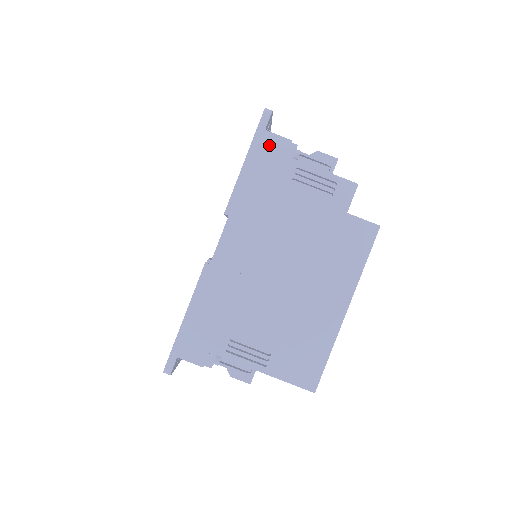
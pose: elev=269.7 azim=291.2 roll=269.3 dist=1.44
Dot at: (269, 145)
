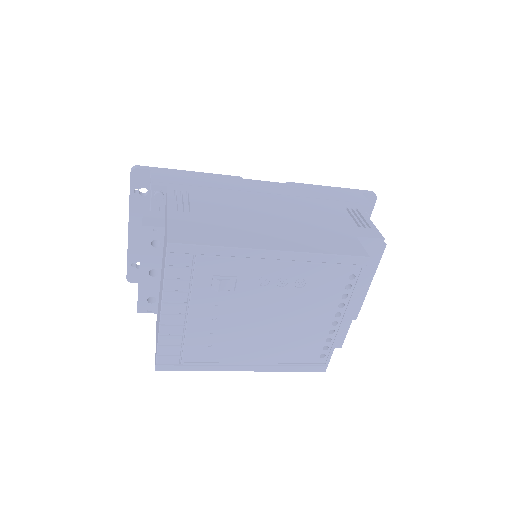
Dot at: (355, 195)
